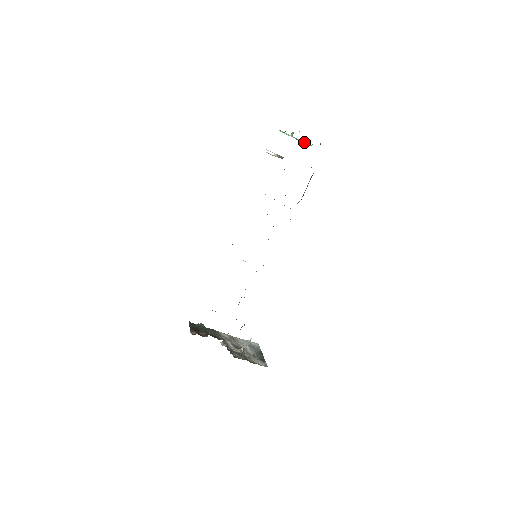
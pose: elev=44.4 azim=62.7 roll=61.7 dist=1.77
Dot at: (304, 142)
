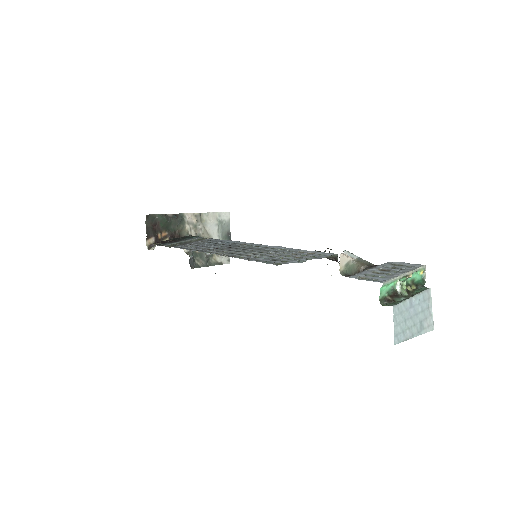
Dot at: (417, 272)
